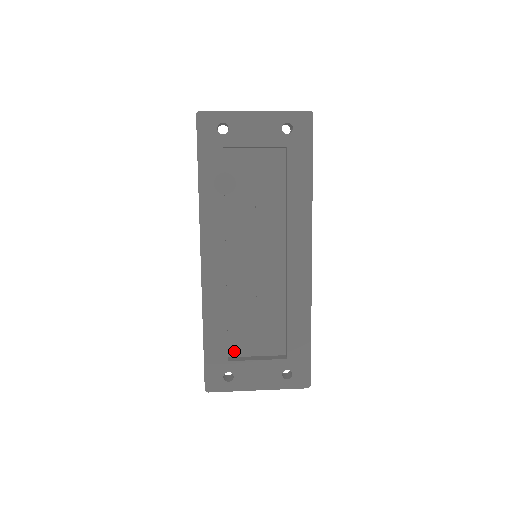
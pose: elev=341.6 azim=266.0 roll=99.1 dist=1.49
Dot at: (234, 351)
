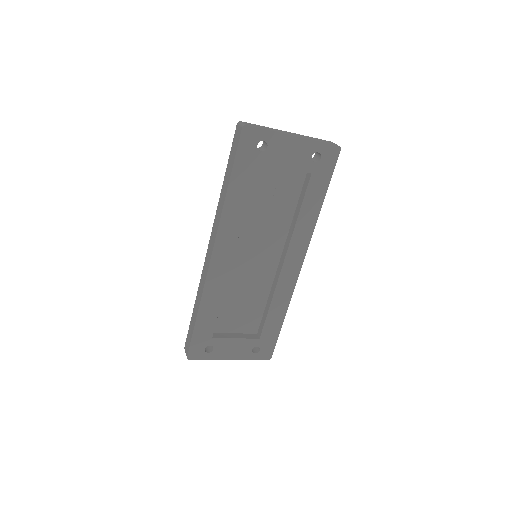
Dot at: (217, 328)
